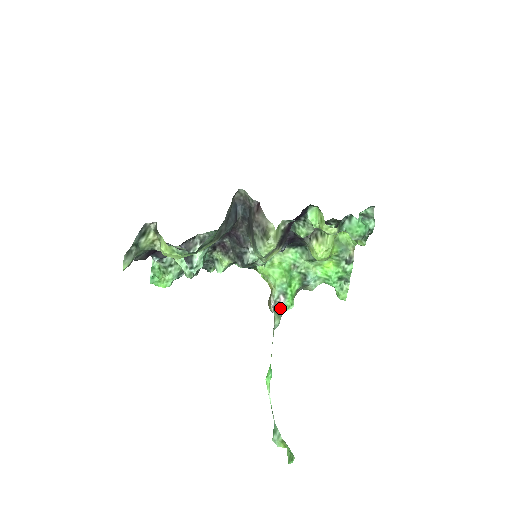
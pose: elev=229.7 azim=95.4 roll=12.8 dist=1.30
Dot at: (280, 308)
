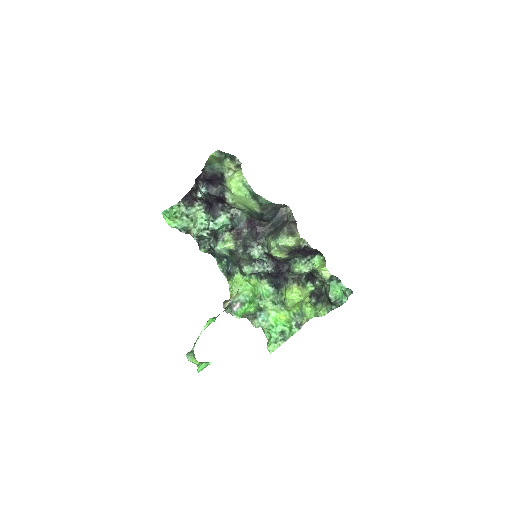
Dot at: (232, 309)
